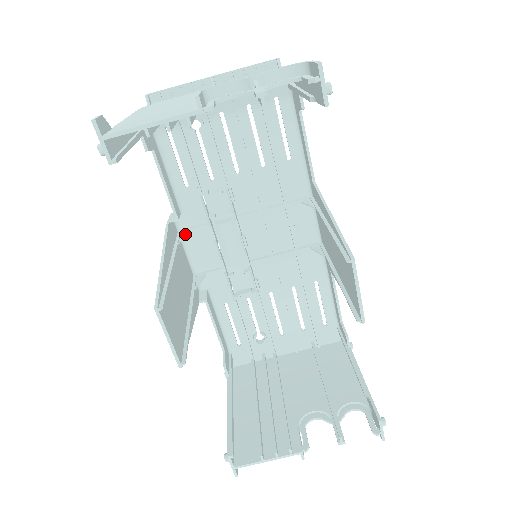
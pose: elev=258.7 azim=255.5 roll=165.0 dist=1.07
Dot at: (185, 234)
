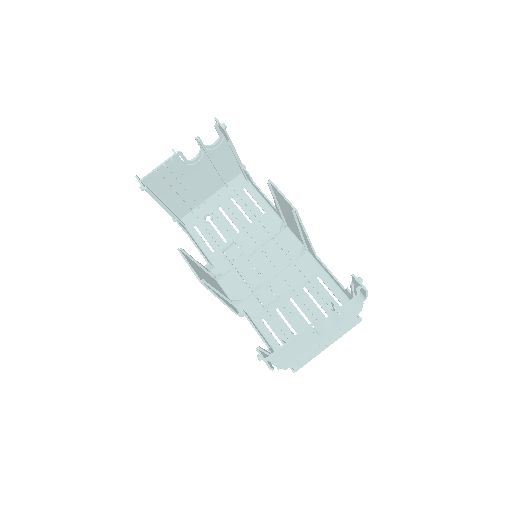
Dot at: (217, 274)
